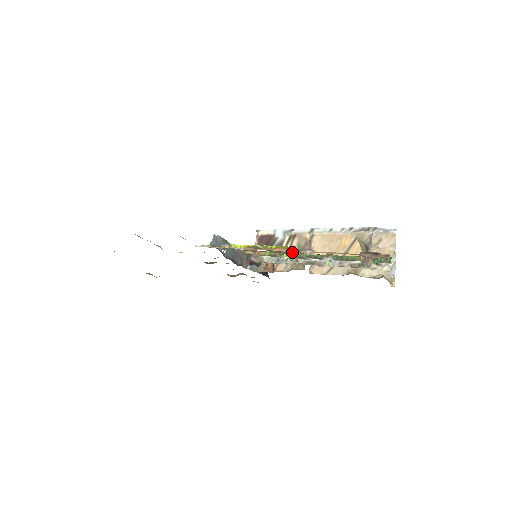
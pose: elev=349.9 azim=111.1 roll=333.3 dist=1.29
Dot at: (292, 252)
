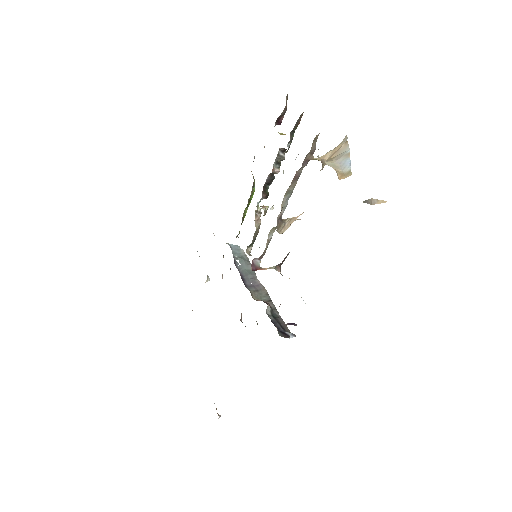
Dot at: occluded
